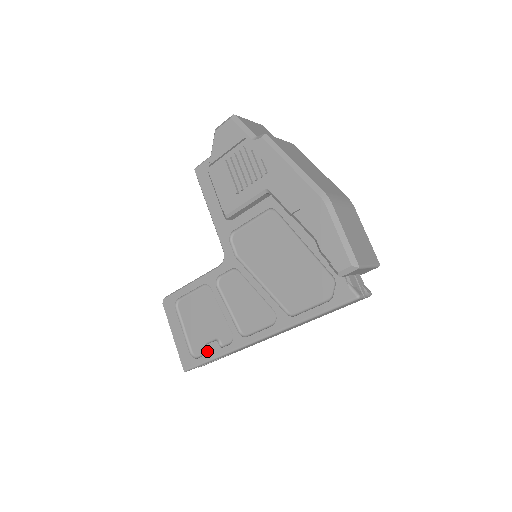
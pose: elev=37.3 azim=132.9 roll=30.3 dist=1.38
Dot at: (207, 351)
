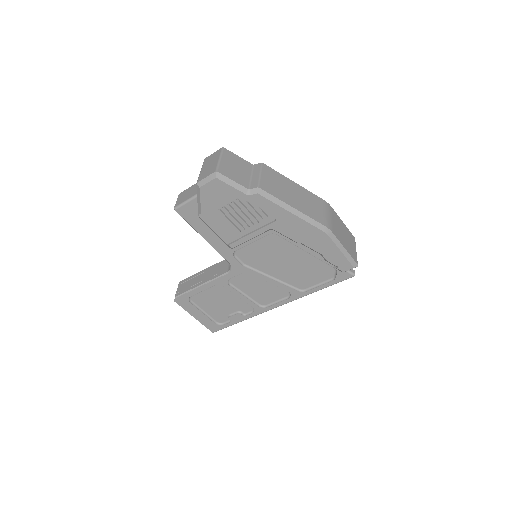
Dot at: (232, 320)
